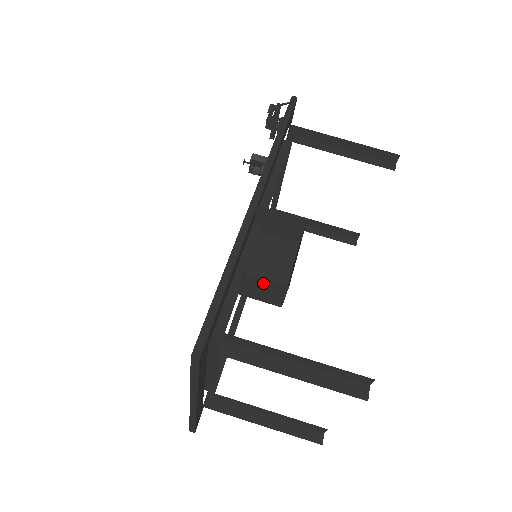
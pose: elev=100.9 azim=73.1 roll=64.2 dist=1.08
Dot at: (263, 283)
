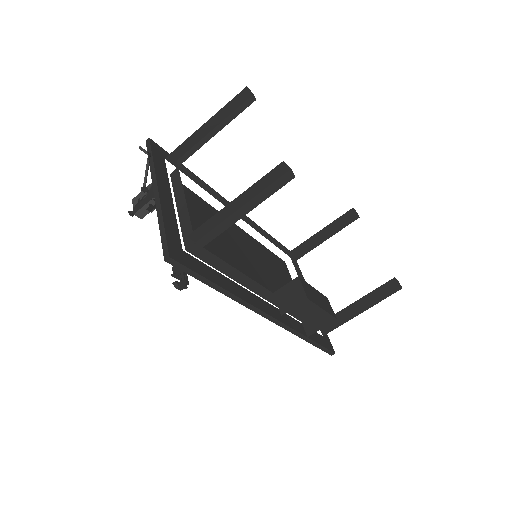
Dot at: (322, 323)
